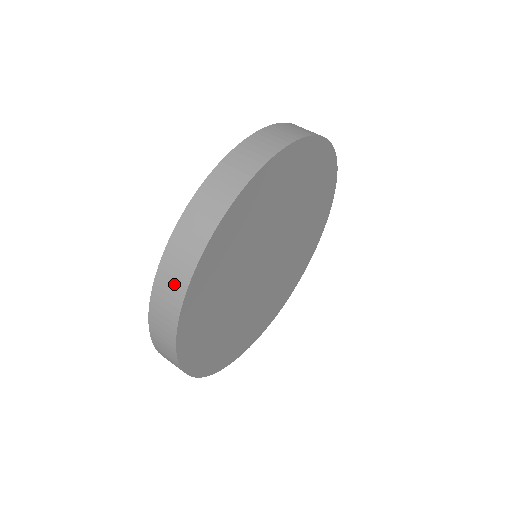
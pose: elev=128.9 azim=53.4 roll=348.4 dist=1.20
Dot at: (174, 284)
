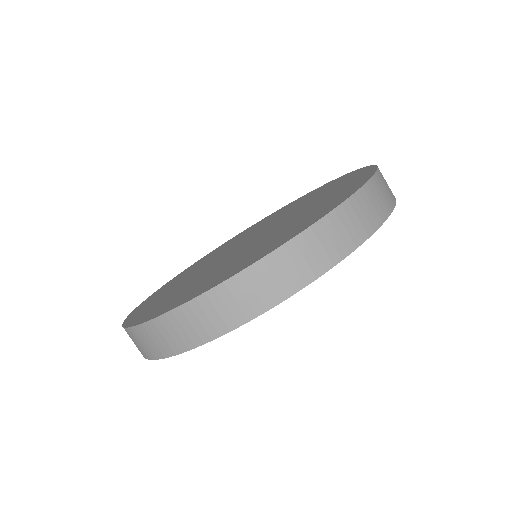
Dot at: (157, 344)
